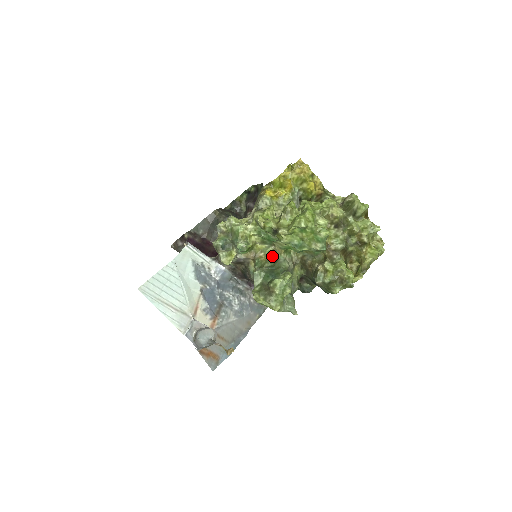
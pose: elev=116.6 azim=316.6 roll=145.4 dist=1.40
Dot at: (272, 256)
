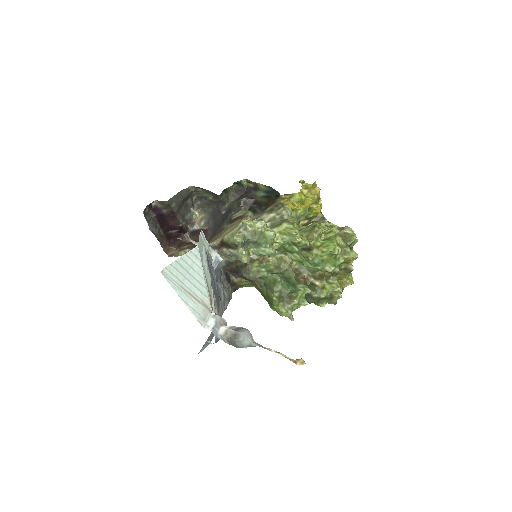
Dot at: (281, 263)
